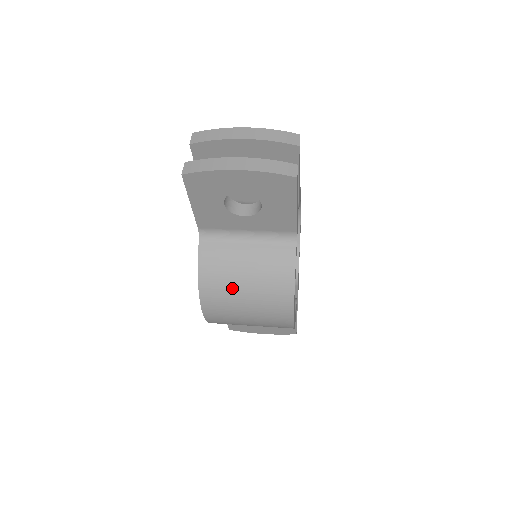
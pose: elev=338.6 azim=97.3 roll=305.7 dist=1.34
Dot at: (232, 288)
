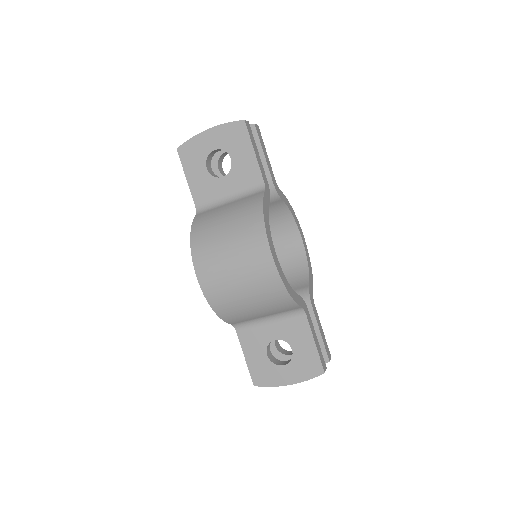
Dot at: (215, 233)
